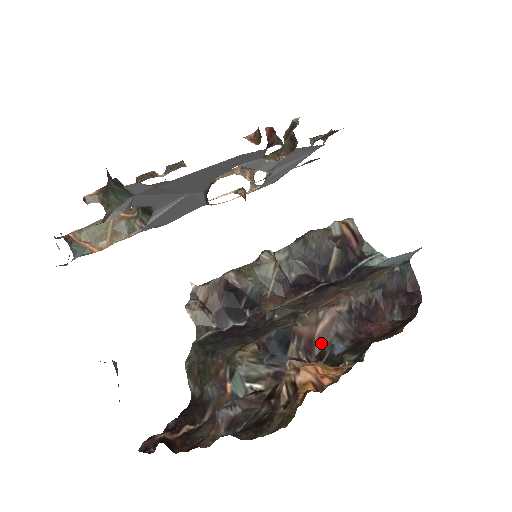
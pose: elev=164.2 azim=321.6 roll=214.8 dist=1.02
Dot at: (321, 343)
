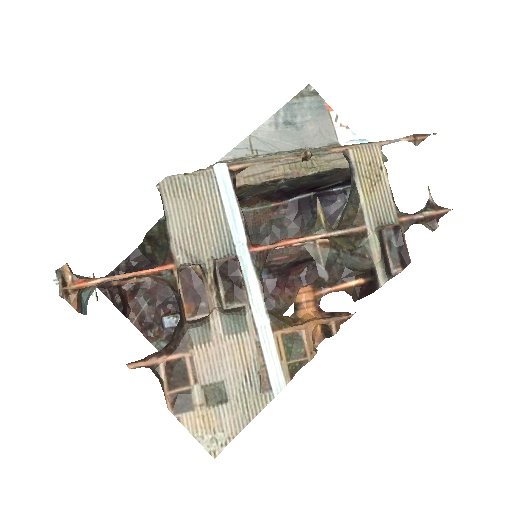
Dot at: occluded
